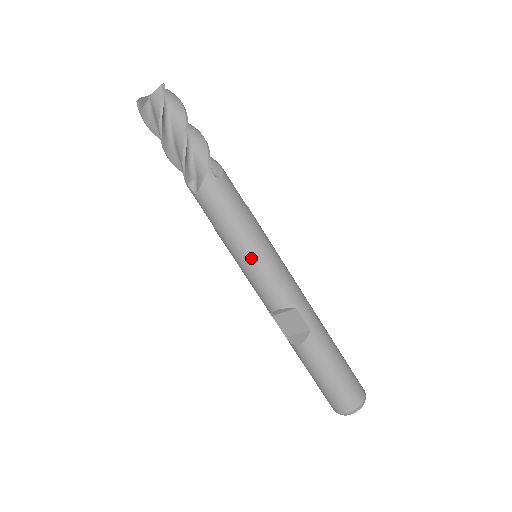
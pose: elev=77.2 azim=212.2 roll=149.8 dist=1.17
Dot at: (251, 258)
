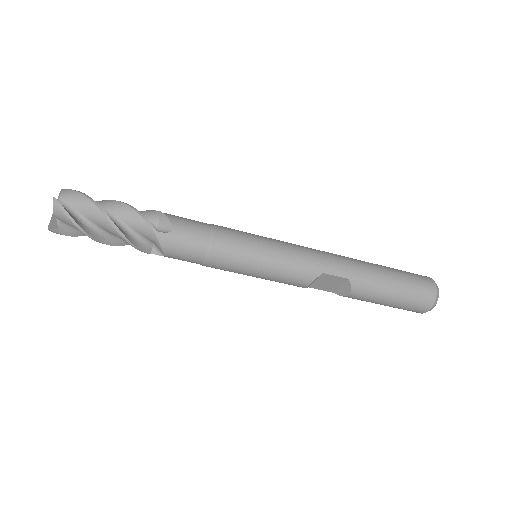
Dot at: (253, 268)
